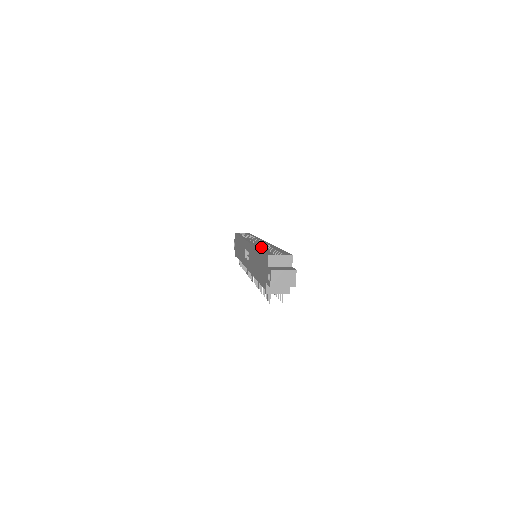
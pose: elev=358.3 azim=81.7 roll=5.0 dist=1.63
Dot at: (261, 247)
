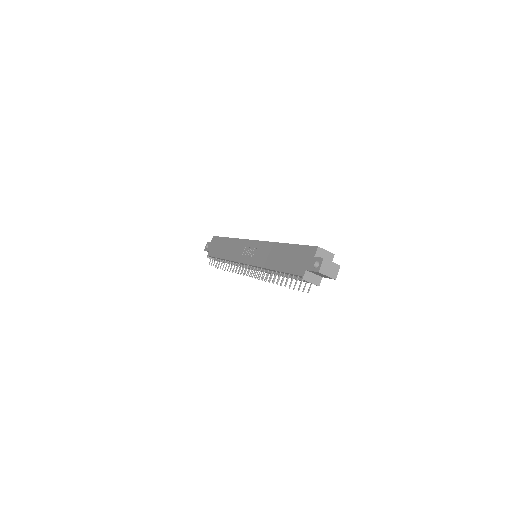
Dot at: occluded
